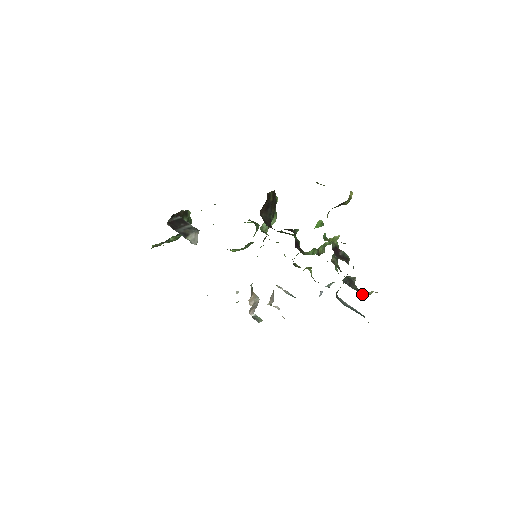
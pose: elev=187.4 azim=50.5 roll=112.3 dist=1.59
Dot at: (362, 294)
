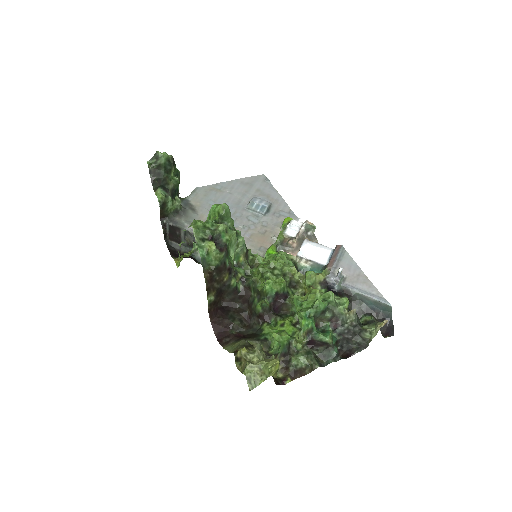
Dot at: (366, 338)
